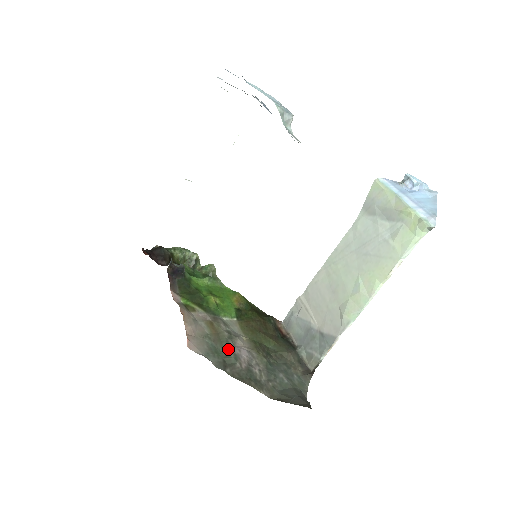
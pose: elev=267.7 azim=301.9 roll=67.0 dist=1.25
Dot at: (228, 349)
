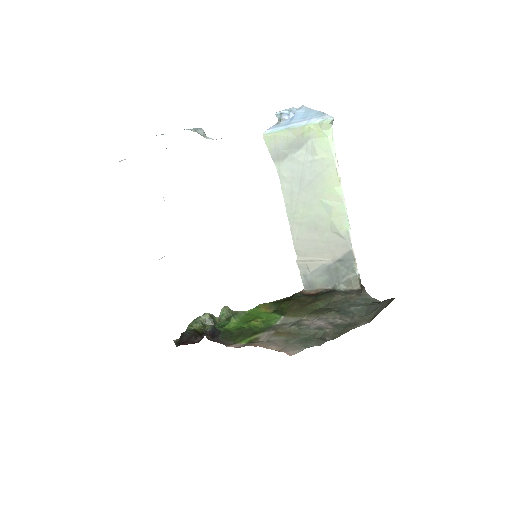
Dot at: (308, 331)
